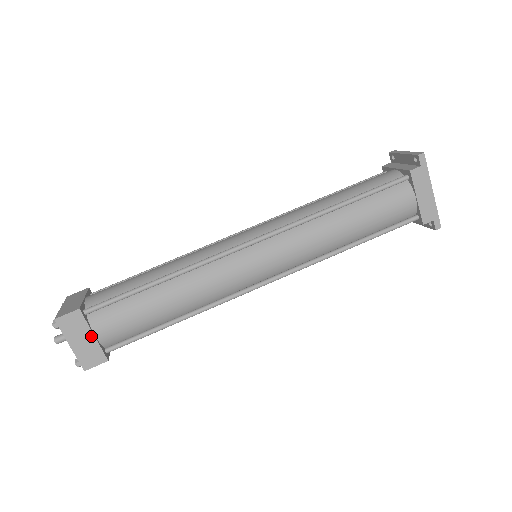
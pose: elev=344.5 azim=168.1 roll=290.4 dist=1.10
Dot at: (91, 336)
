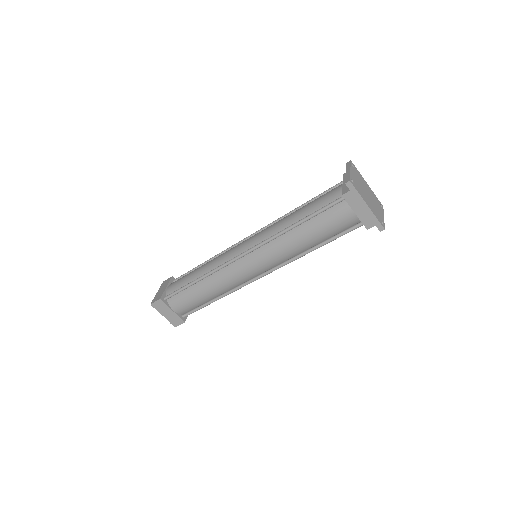
Dot at: (171, 311)
